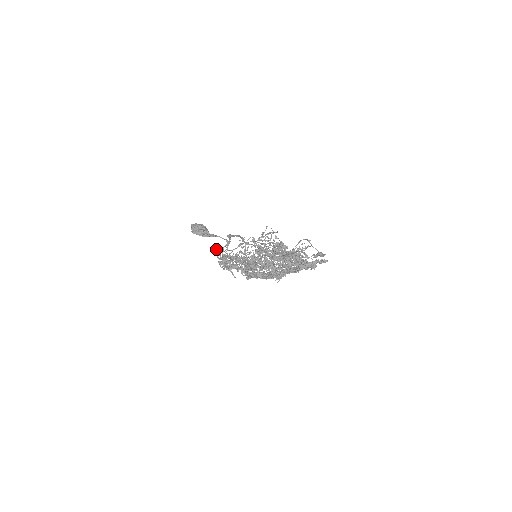
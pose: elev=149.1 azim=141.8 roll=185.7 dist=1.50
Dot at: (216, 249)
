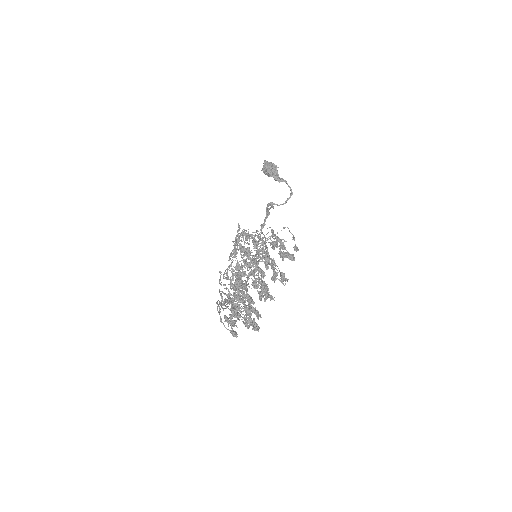
Dot at: occluded
